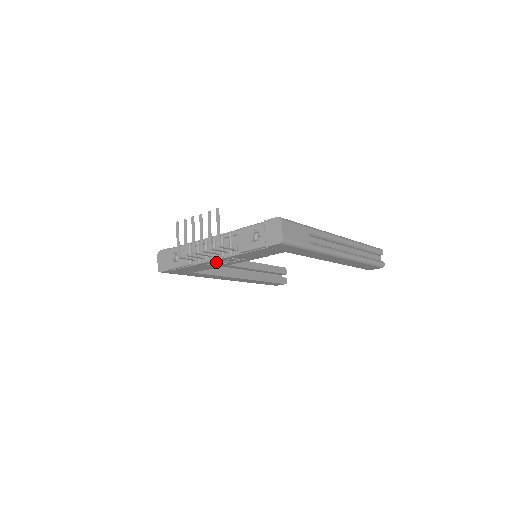
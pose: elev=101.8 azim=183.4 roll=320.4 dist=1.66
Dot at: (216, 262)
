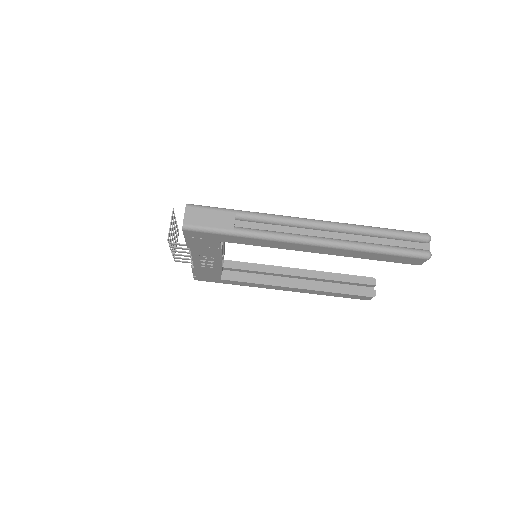
Dot at: (204, 263)
